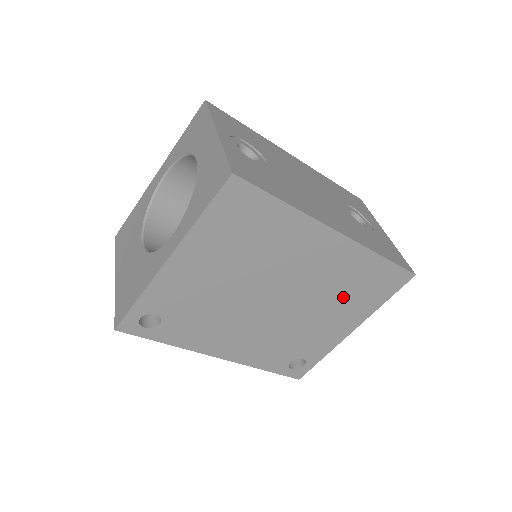
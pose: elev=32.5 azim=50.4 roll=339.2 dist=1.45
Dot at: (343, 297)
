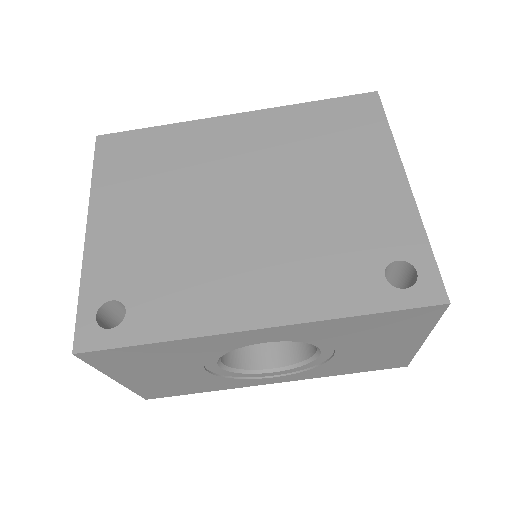
Dot at: (326, 156)
